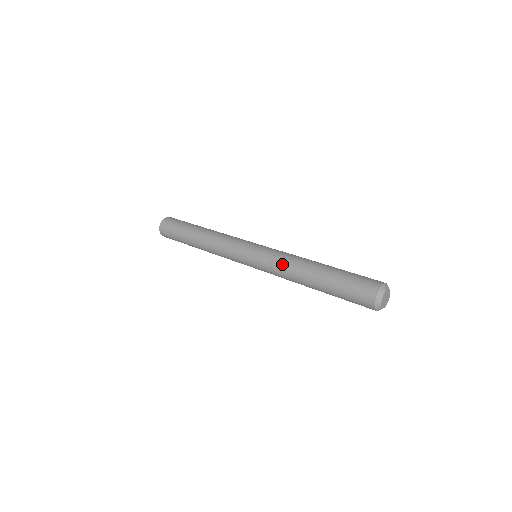
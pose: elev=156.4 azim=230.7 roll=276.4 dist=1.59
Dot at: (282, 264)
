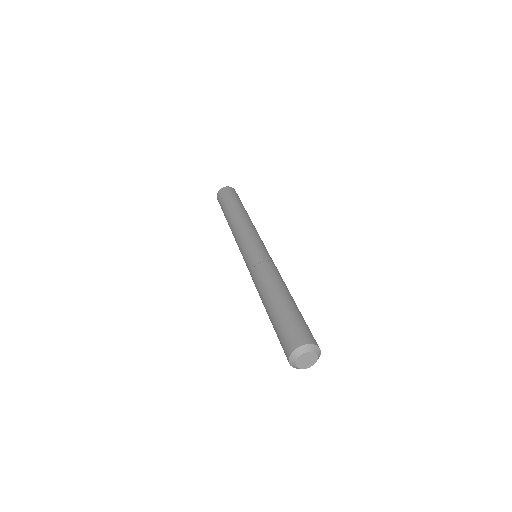
Dot at: (263, 270)
